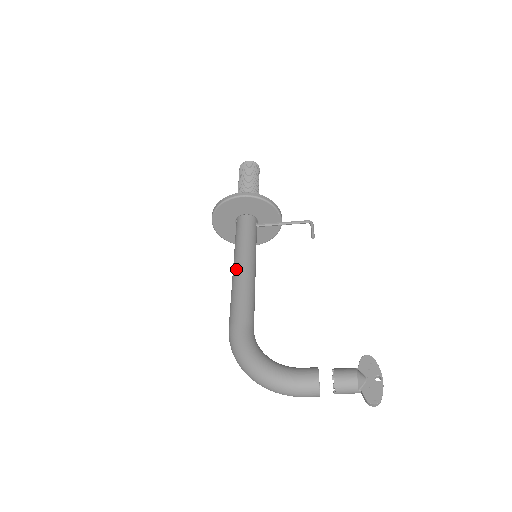
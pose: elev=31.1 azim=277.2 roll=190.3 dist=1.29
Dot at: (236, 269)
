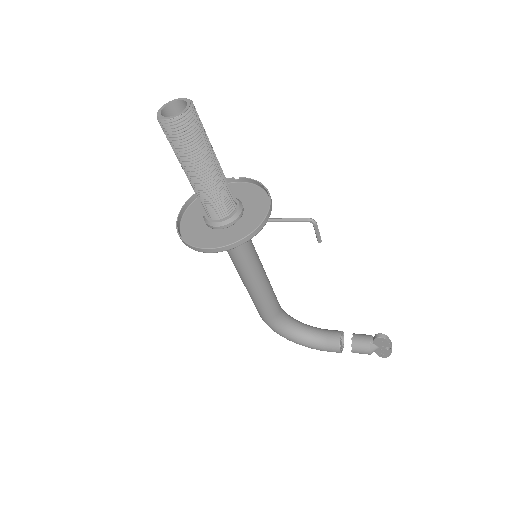
Dot at: (242, 281)
